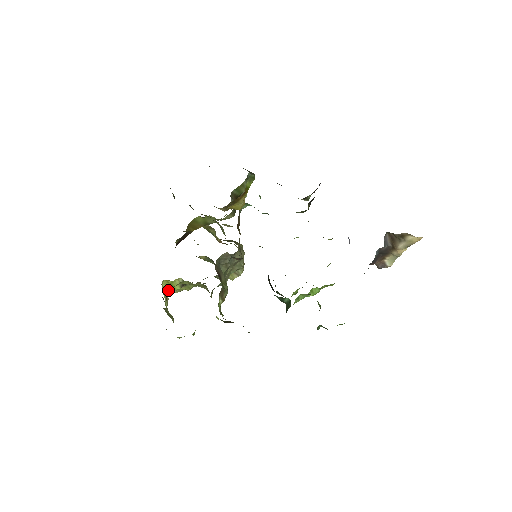
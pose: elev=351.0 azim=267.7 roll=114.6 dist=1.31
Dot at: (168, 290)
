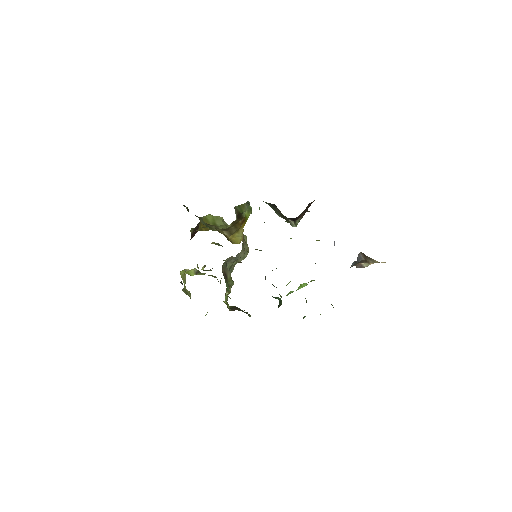
Dot at: (185, 274)
